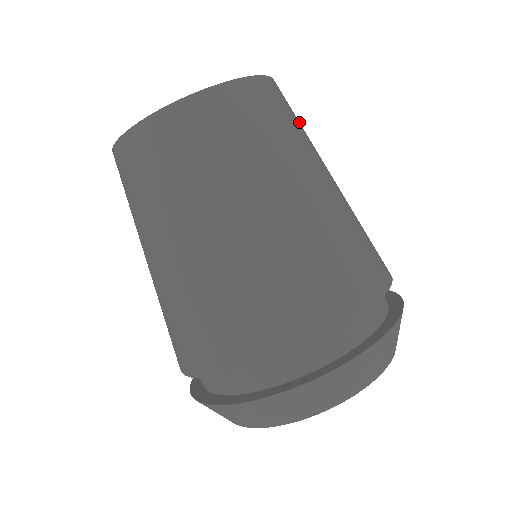
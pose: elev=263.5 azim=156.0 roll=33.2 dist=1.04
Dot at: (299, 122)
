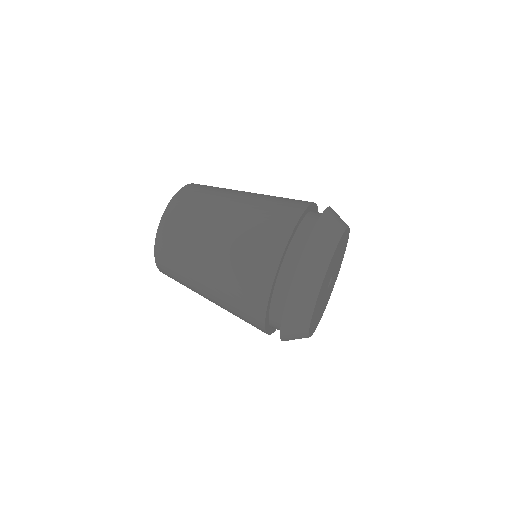
Dot at: (209, 190)
